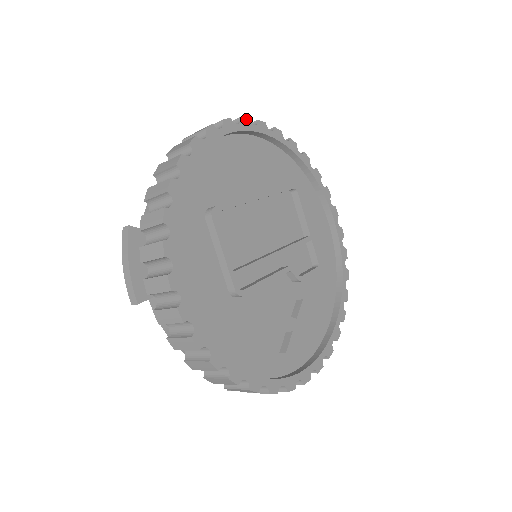
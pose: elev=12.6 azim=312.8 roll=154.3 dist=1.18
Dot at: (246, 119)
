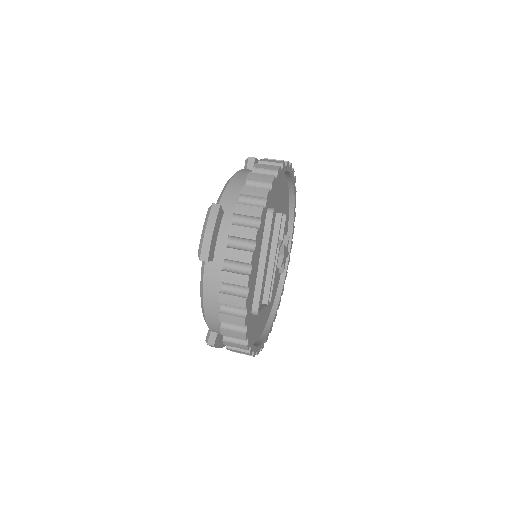
Dot at: (252, 256)
